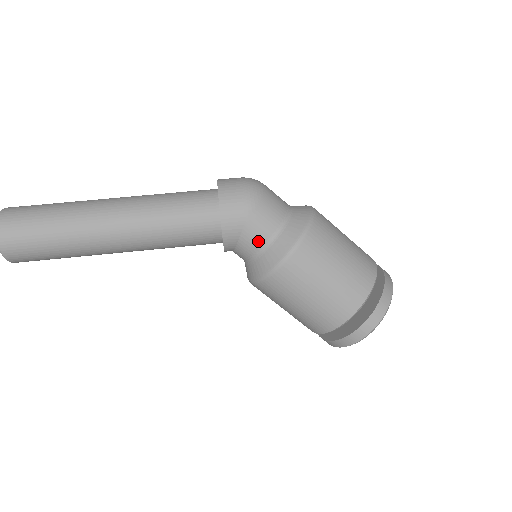
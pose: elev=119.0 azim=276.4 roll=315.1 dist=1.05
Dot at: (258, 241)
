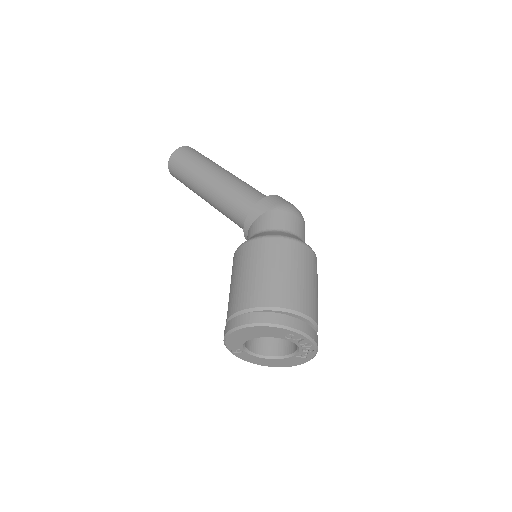
Dot at: (262, 226)
